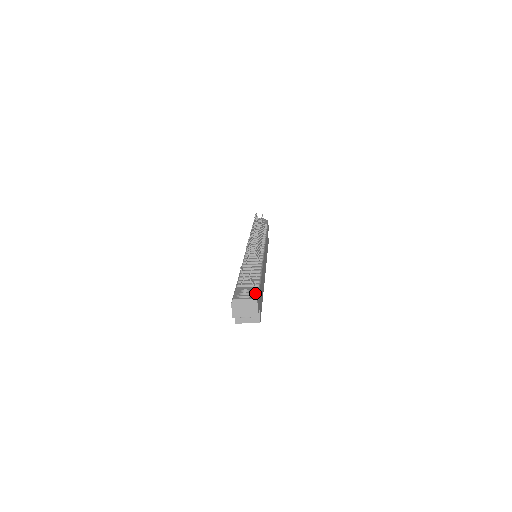
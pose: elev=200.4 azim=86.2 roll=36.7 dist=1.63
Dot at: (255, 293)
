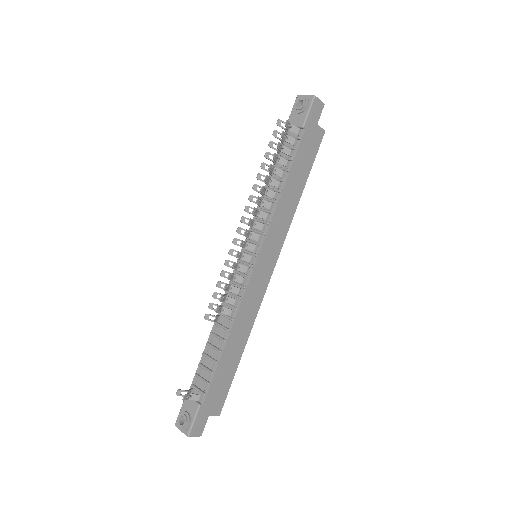
Dot at: (191, 422)
